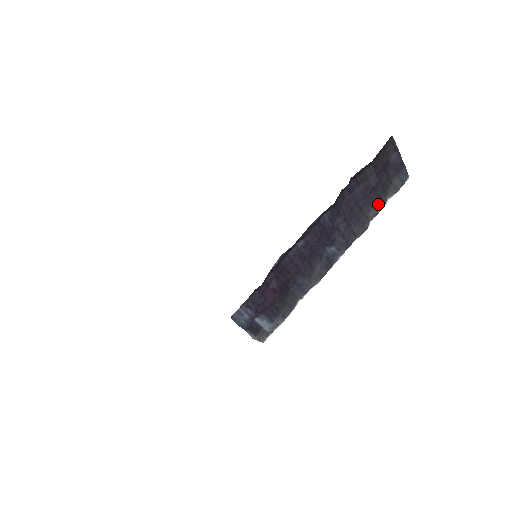
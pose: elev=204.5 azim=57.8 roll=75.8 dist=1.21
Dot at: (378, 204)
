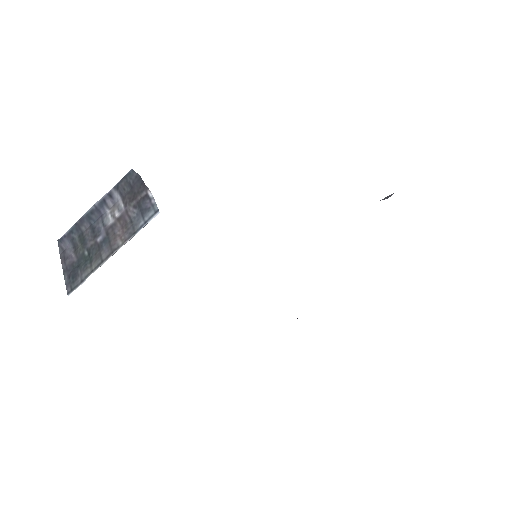
Dot at: occluded
